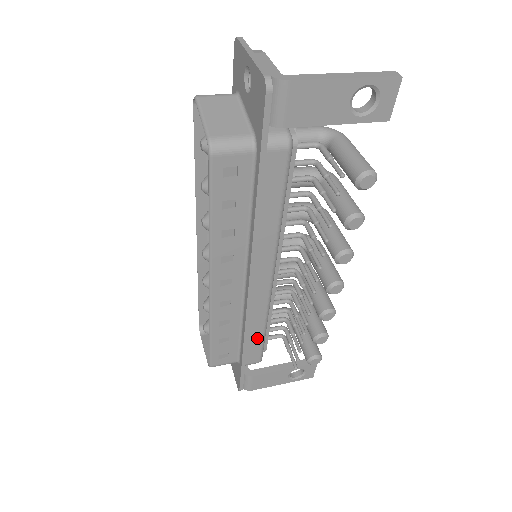
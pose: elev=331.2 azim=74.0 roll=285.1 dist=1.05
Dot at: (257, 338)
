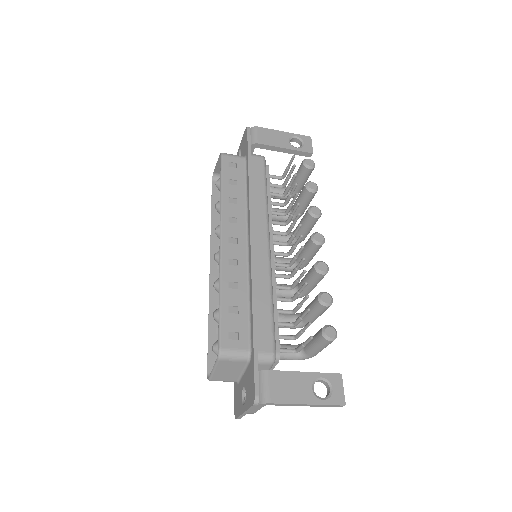
Dot at: (266, 312)
